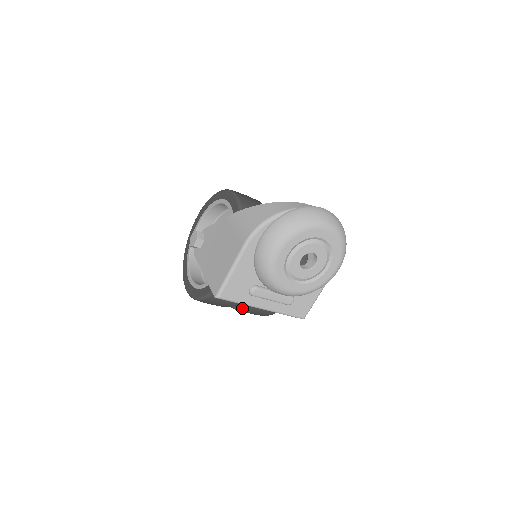
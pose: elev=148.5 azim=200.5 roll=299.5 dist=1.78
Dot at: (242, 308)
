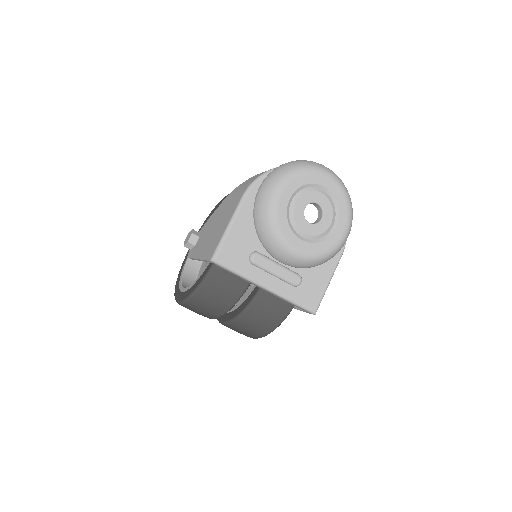
Dot at: (242, 313)
